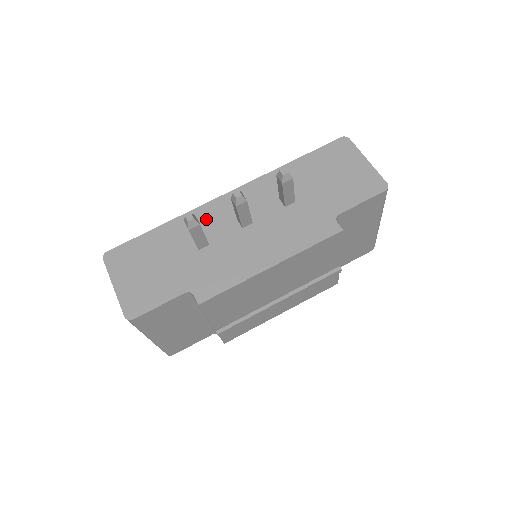
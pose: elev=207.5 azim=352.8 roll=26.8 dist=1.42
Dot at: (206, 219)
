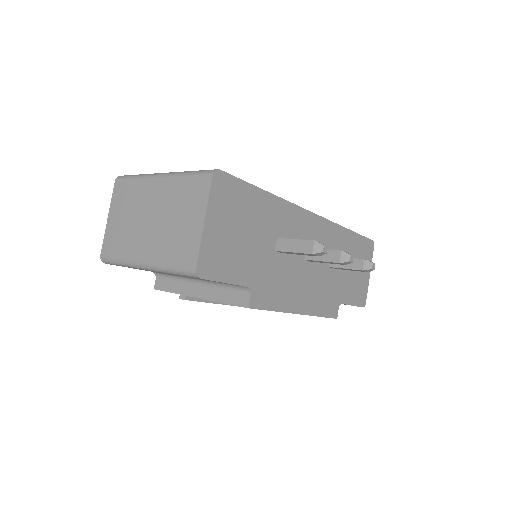
Dot at: (294, 224)
